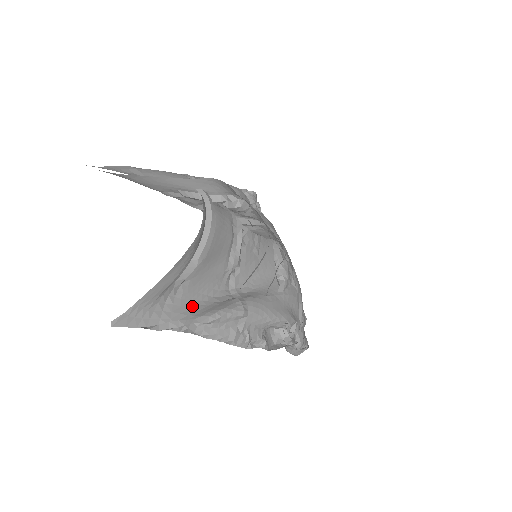
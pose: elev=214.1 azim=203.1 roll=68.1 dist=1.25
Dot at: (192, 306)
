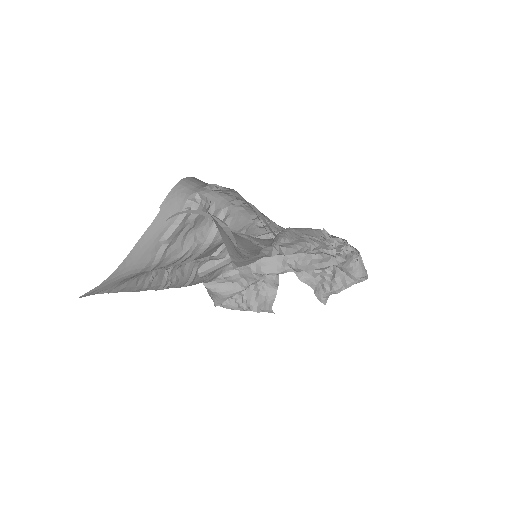
Dot at: occluded
